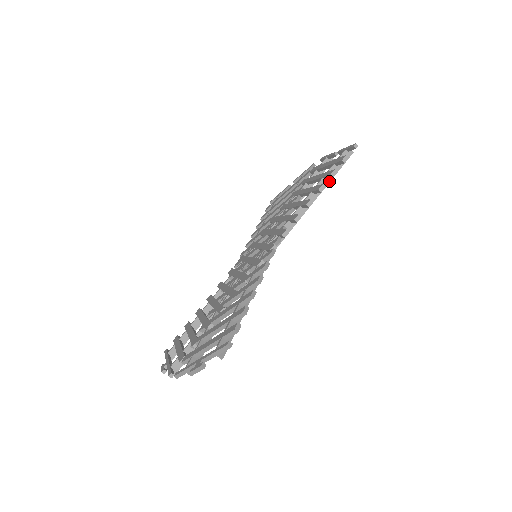
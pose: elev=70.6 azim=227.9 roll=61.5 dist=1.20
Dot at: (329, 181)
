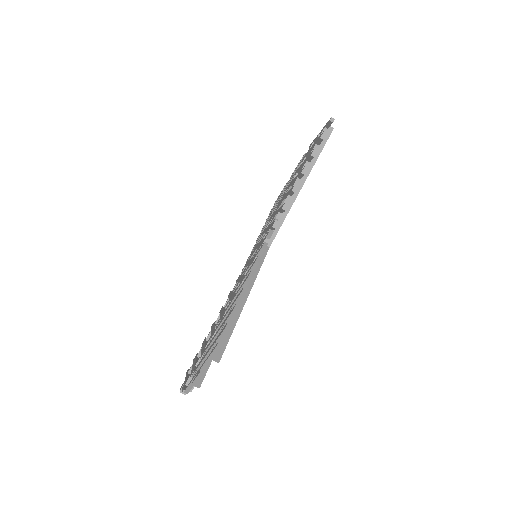
Dot at: (314, 163)
